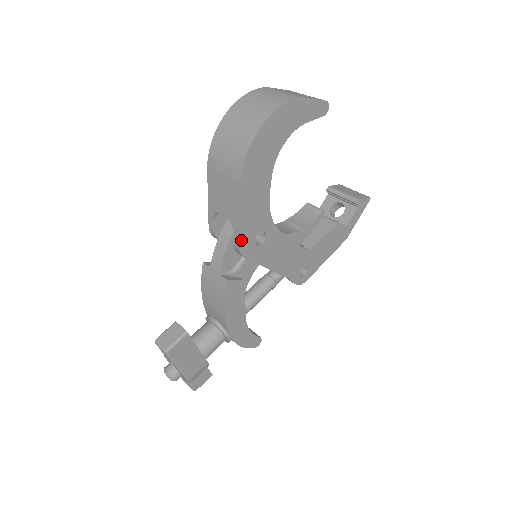
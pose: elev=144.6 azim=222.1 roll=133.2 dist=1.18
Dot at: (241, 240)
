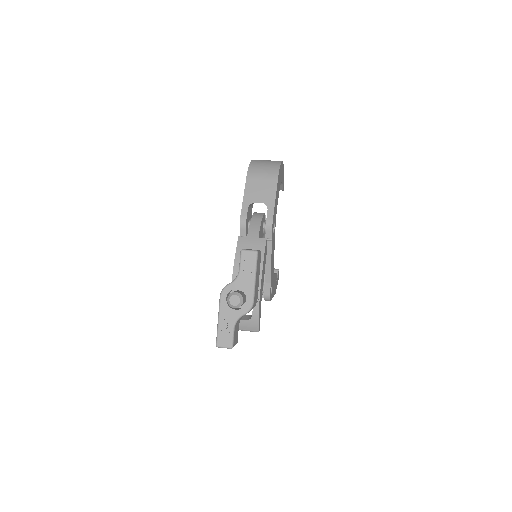
Dot at: (273, 216)
